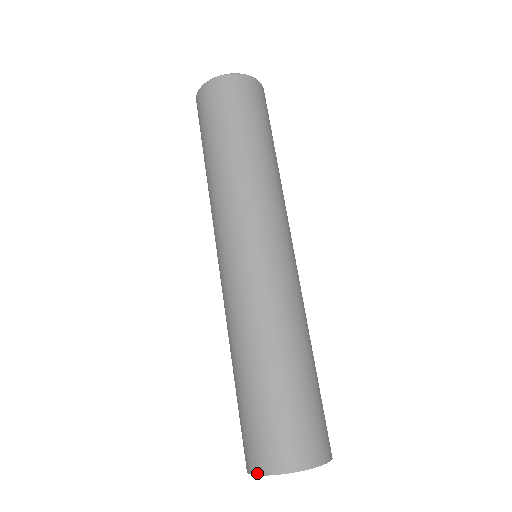
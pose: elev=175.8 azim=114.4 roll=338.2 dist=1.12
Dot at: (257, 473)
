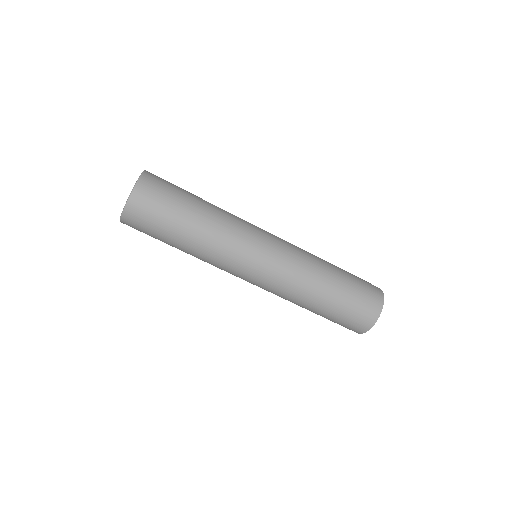
Dot at: (370, 328)
